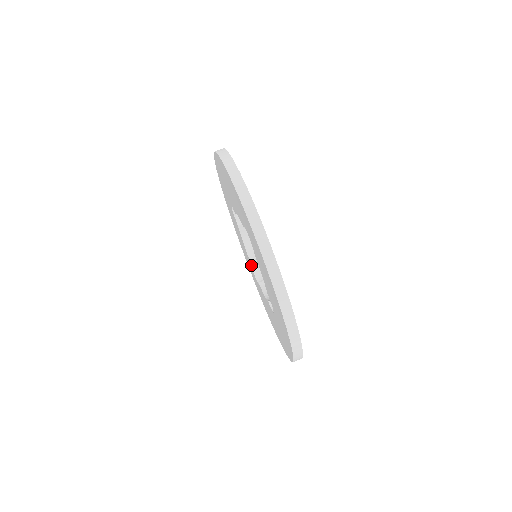
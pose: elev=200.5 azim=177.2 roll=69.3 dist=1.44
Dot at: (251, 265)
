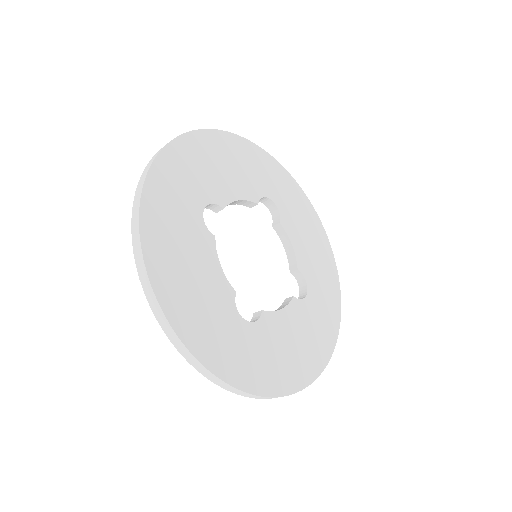
Dot at: (297, 280)
